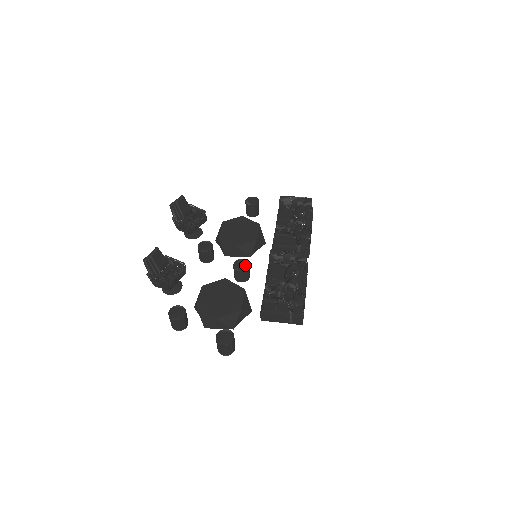
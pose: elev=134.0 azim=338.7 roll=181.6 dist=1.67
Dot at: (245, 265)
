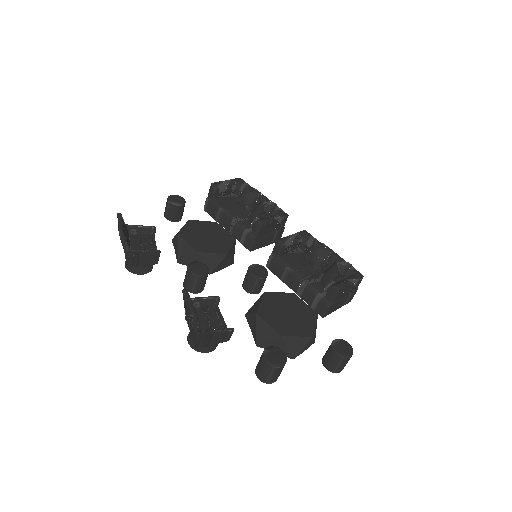
Dot at: (263, 269)
